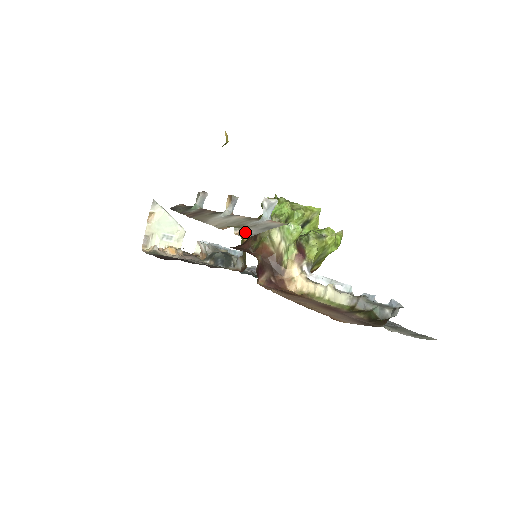
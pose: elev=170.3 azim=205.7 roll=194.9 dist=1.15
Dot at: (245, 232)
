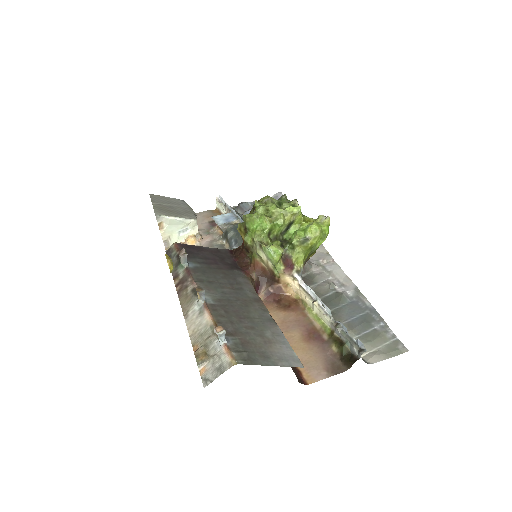
Dot at: (205, 372)
